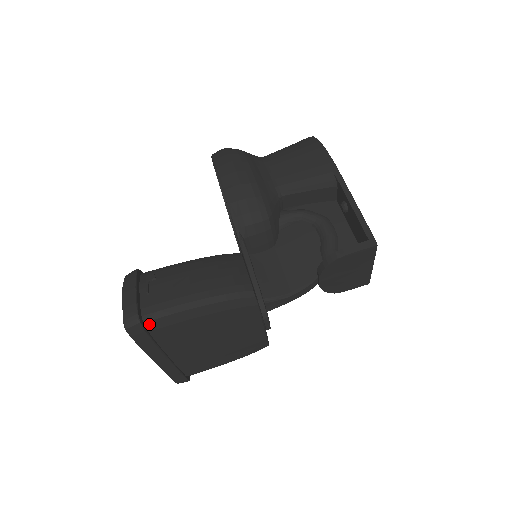
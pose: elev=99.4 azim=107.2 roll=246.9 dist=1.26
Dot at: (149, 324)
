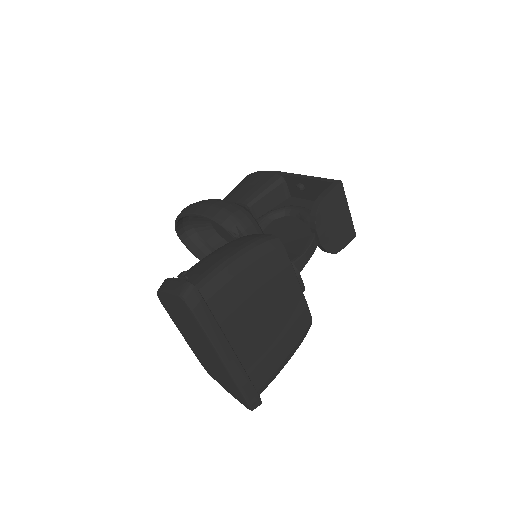
Dot at: (203, 292)
